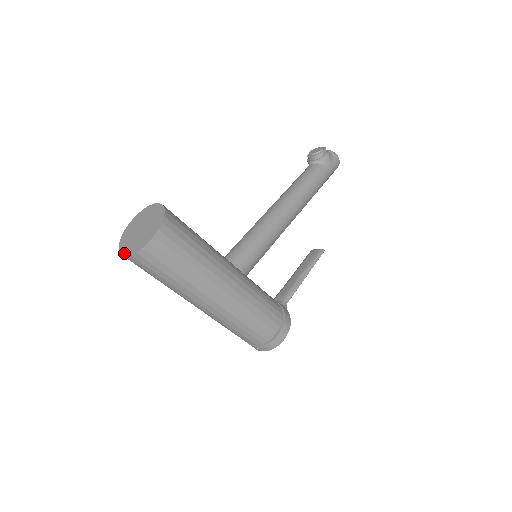
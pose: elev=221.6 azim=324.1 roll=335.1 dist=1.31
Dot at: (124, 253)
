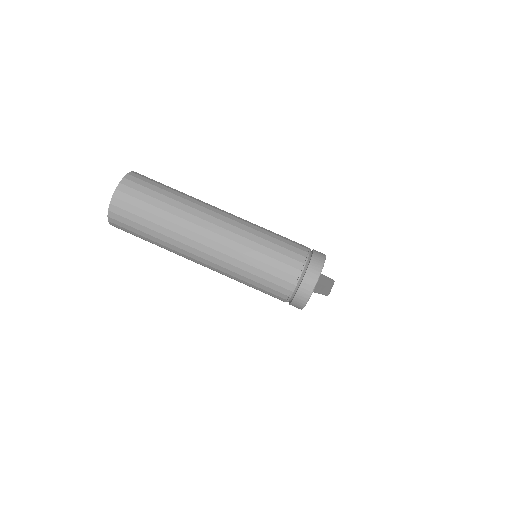
Dot at: (111, 200)
